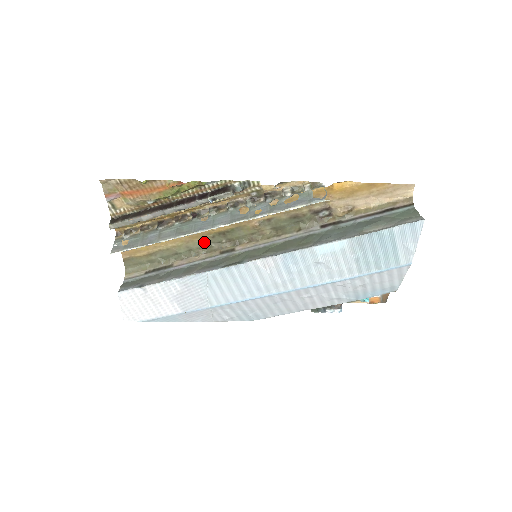
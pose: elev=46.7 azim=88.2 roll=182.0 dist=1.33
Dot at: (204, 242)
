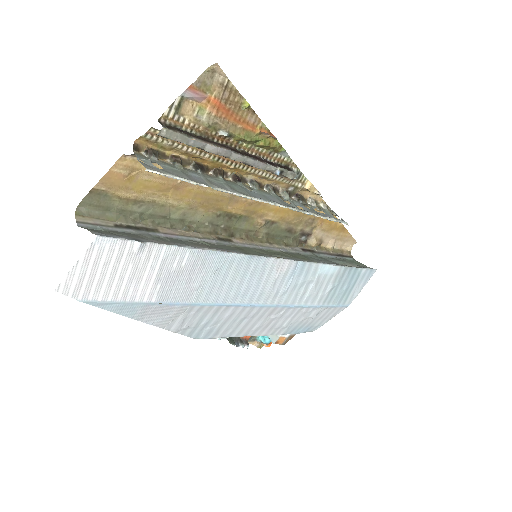
Dot at: (205, 217)
